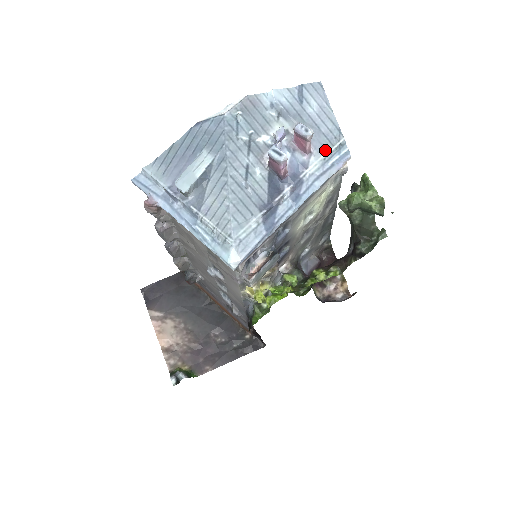
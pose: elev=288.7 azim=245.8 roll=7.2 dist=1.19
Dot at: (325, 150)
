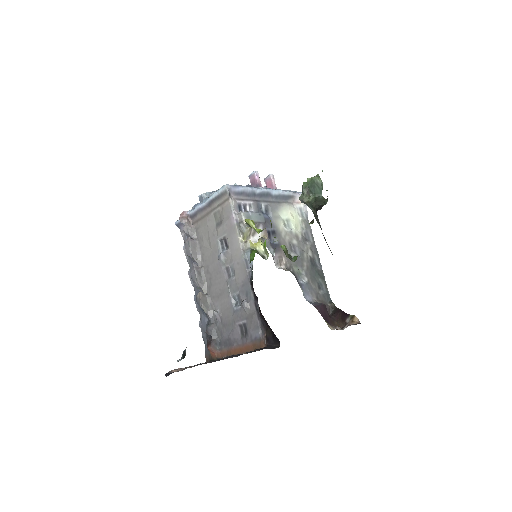
Dot at: occluded
